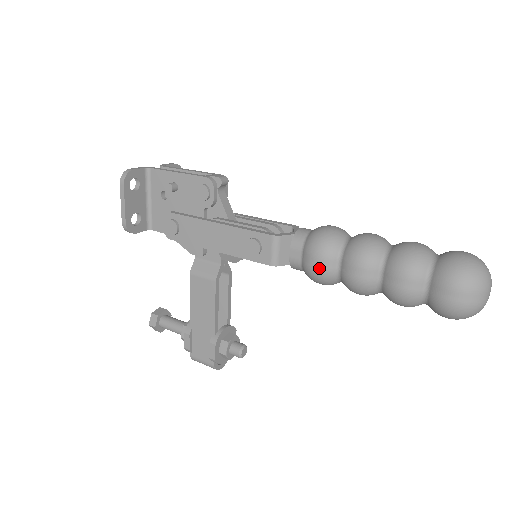
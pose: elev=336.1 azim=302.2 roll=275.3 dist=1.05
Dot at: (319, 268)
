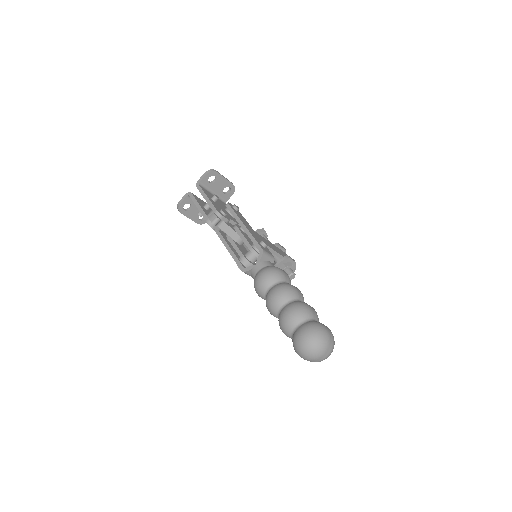
Dot at: occluded
